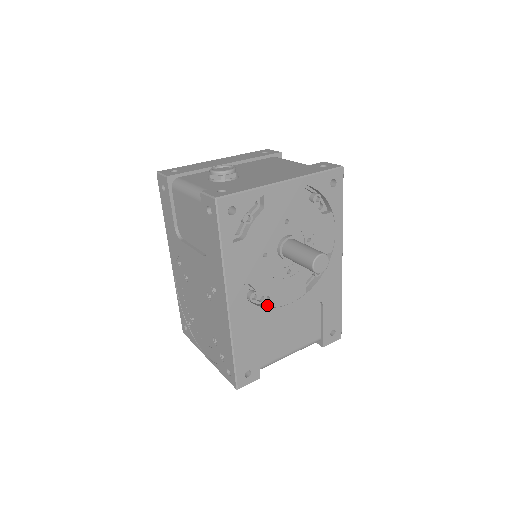
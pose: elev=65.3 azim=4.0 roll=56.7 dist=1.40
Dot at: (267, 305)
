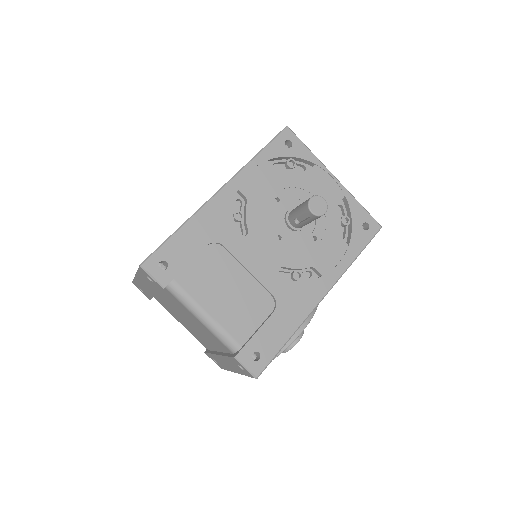
Dot at: (238, 242)
